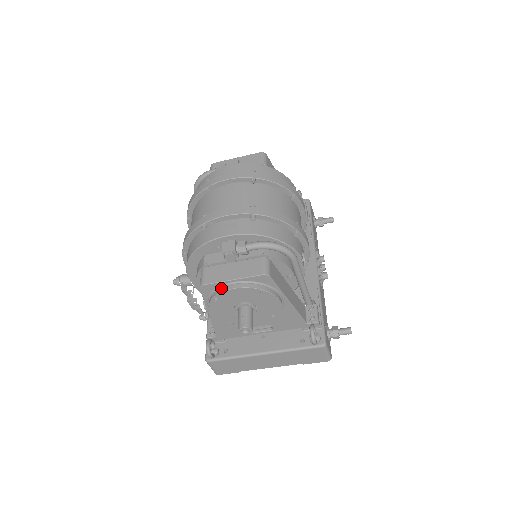
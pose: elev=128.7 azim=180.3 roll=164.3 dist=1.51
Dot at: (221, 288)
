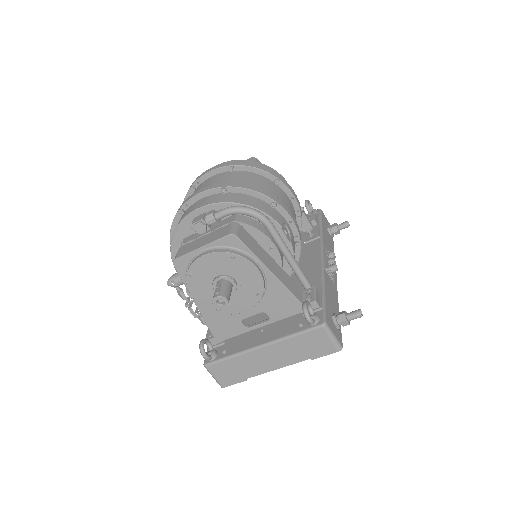
Dot at: (193, 260)
